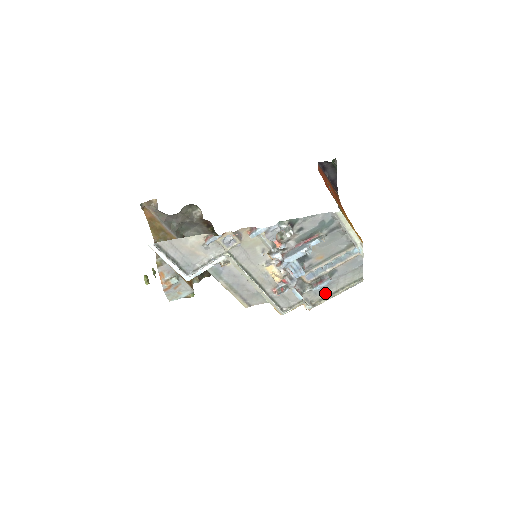
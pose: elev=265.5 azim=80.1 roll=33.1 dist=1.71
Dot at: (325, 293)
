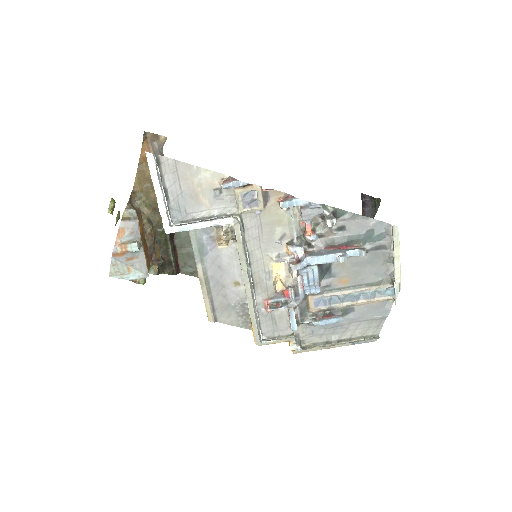
Dot at: (324, 337)
